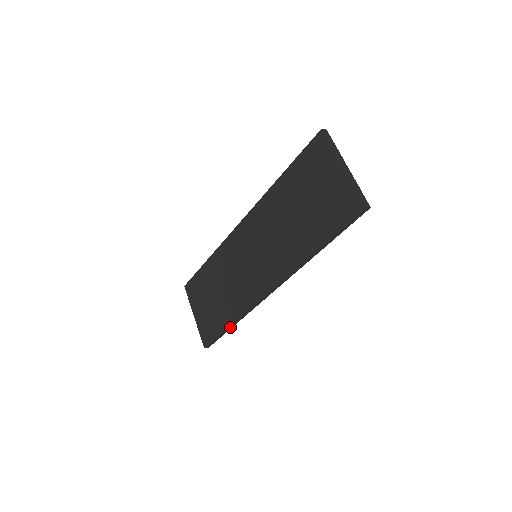
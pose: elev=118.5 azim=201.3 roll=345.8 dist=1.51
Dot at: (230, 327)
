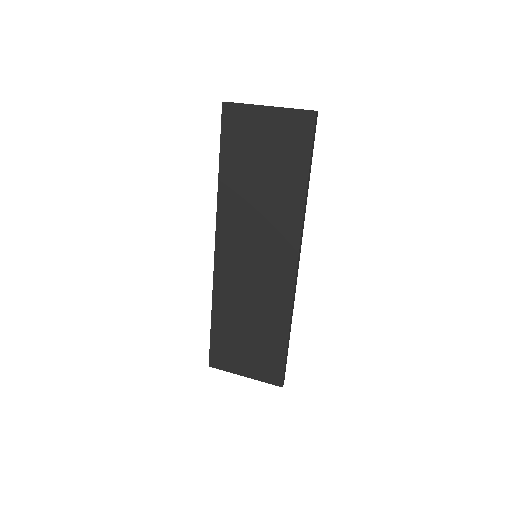
Dot at: (288, 339)
